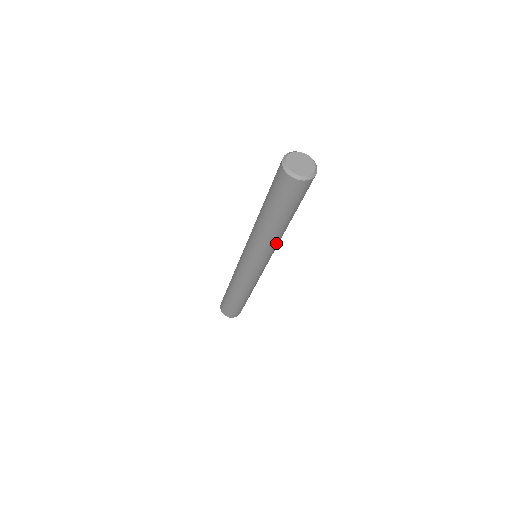
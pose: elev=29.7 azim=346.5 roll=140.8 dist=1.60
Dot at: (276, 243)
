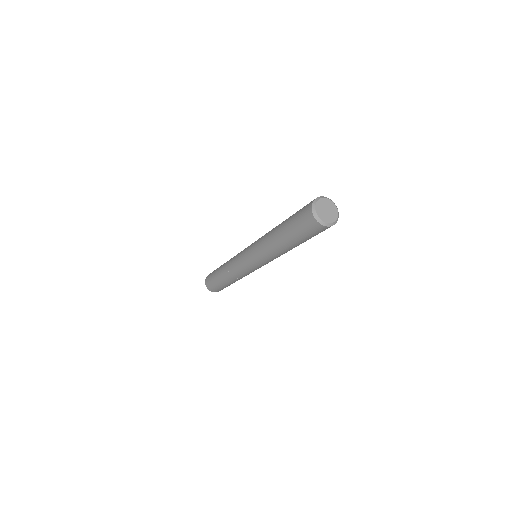
Dot at: (271, 255)
